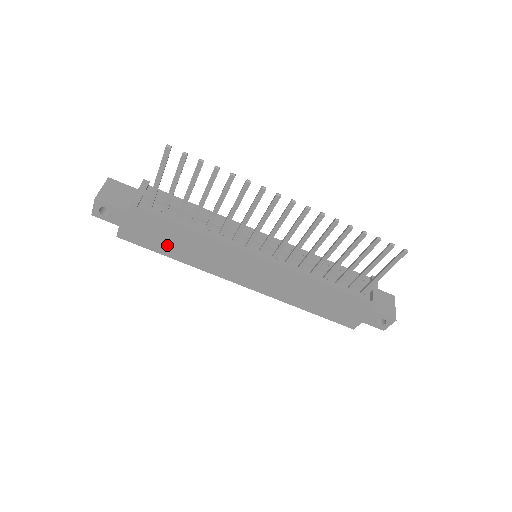
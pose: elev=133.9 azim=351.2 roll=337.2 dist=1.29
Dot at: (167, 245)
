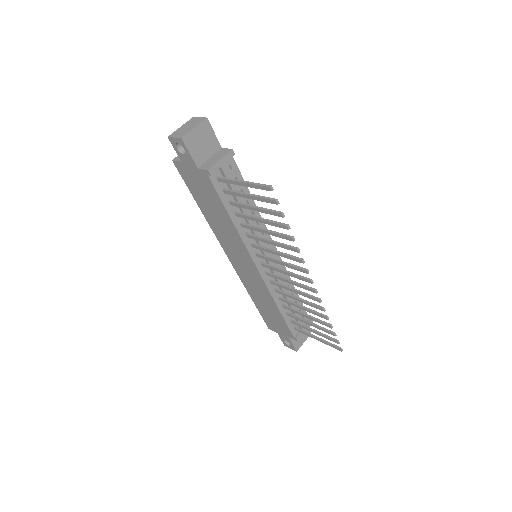
Dot at: (204, 202)
